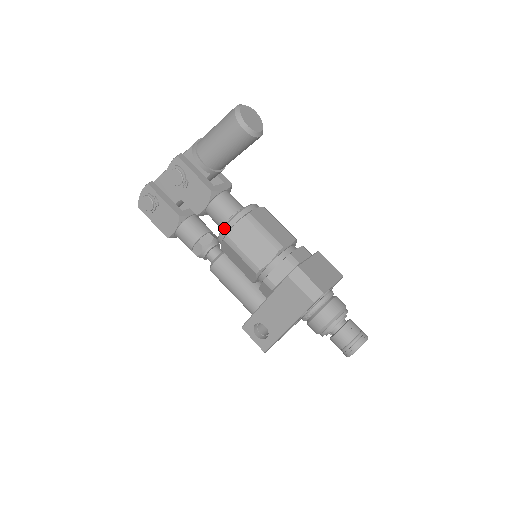
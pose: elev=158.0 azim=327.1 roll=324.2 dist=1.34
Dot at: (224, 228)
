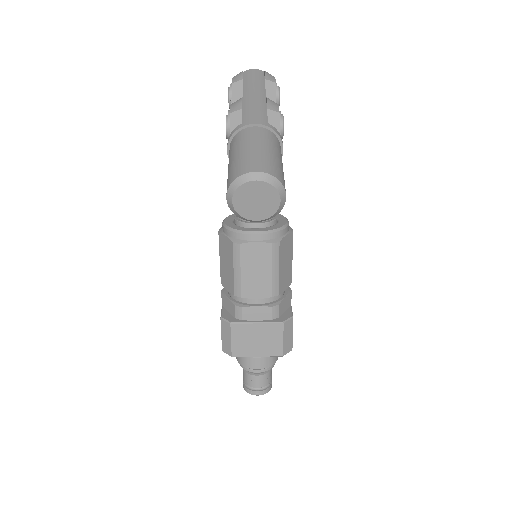
Dot at: (222, 224)
